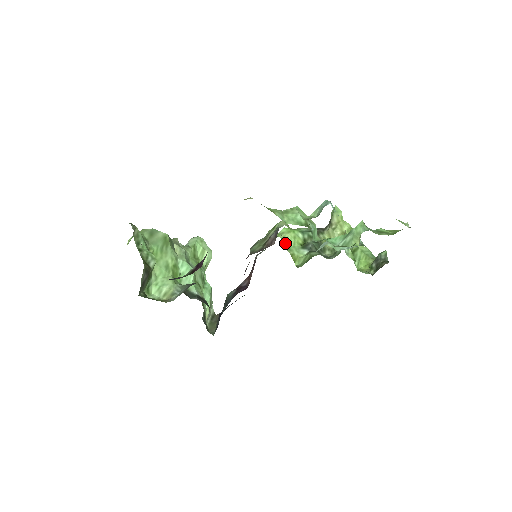
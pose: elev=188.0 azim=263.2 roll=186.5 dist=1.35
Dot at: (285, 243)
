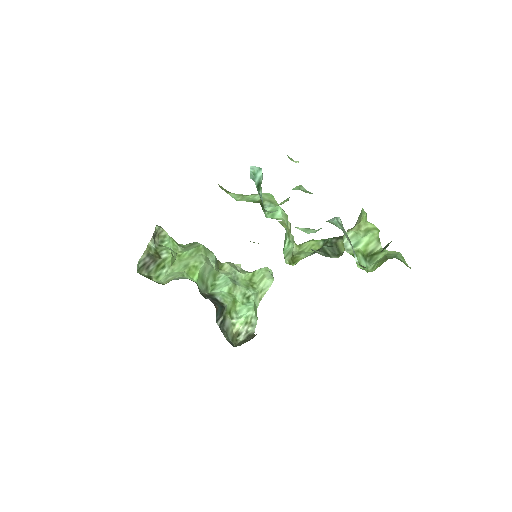
Dot at: (300, 250)
